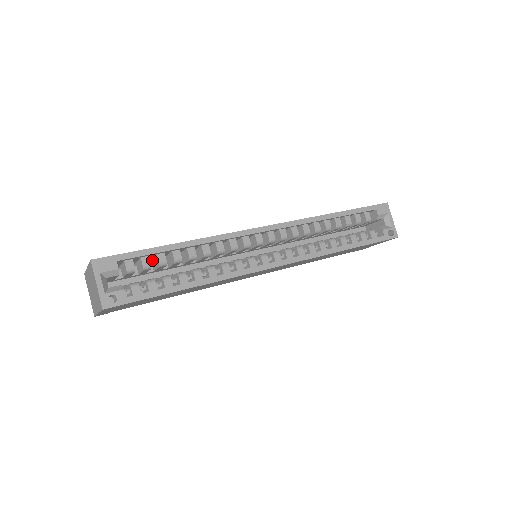
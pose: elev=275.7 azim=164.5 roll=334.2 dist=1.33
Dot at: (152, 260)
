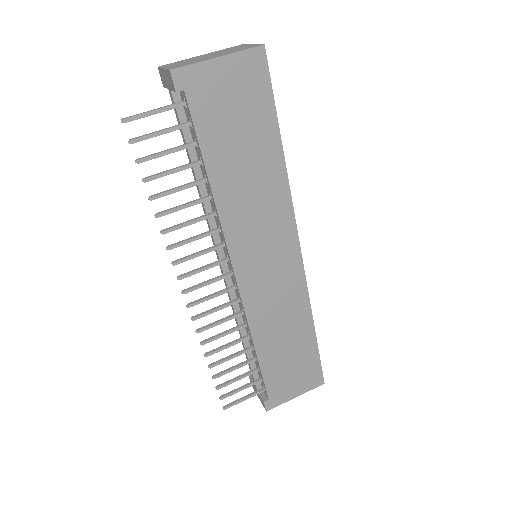
Dot at: occluded
